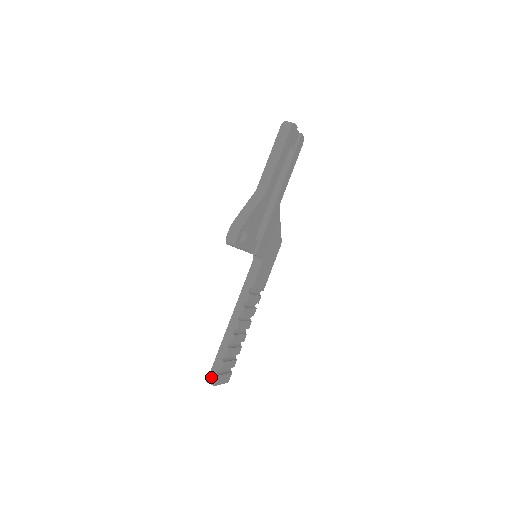
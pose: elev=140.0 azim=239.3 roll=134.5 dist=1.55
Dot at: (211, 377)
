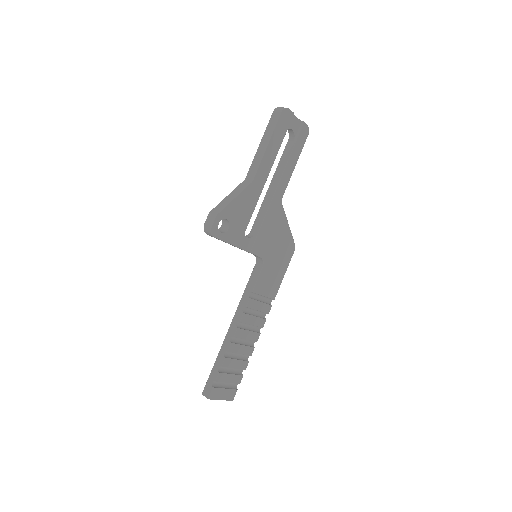
Dot at: (206, 389)
